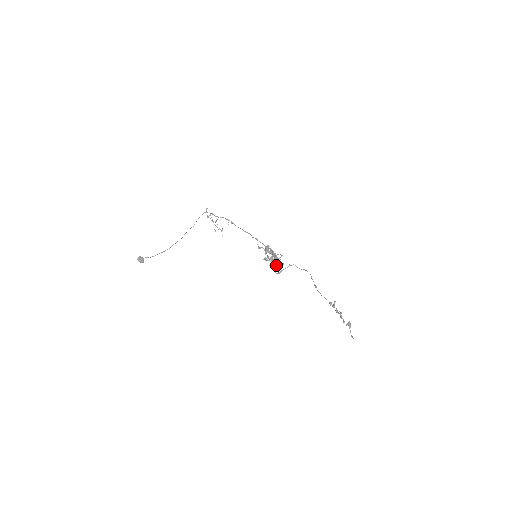
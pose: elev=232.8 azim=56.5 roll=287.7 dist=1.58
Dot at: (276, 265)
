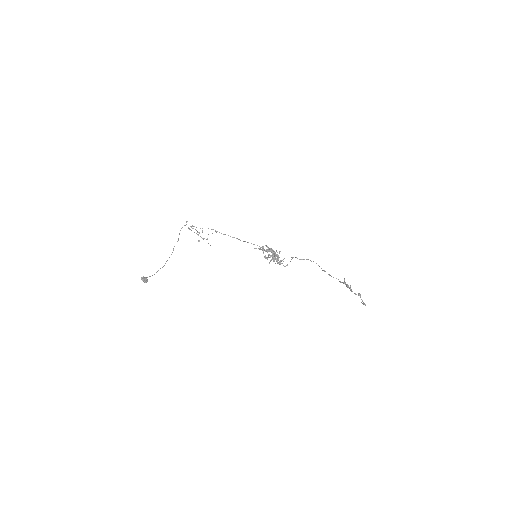
Dot at: (281, 260)
